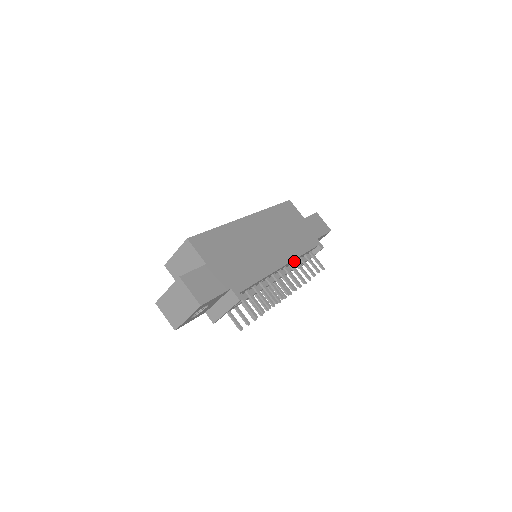
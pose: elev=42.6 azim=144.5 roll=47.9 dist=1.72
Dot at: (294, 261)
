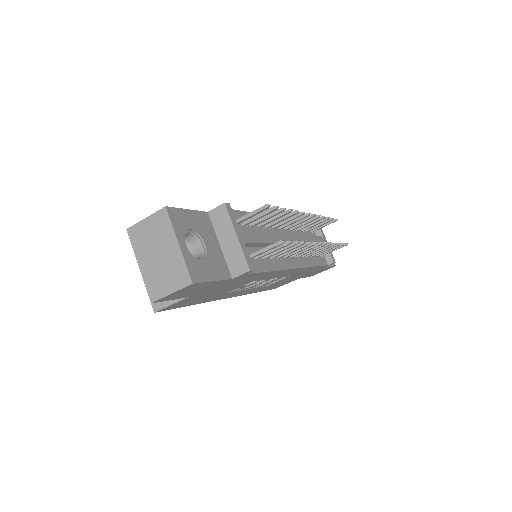
Dot at: (296, 230)
